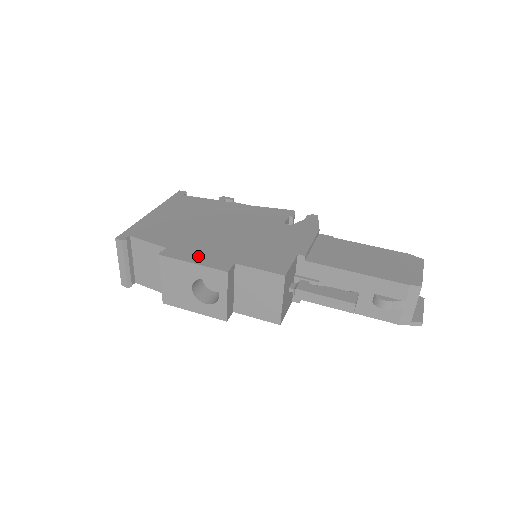
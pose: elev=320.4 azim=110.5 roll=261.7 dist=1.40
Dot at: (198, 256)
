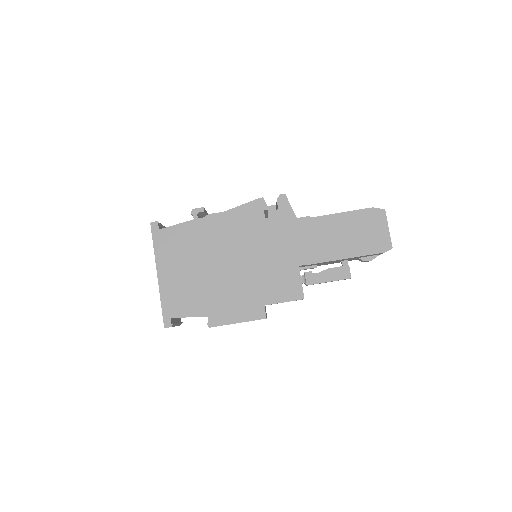
Dot at: (236, 313)
